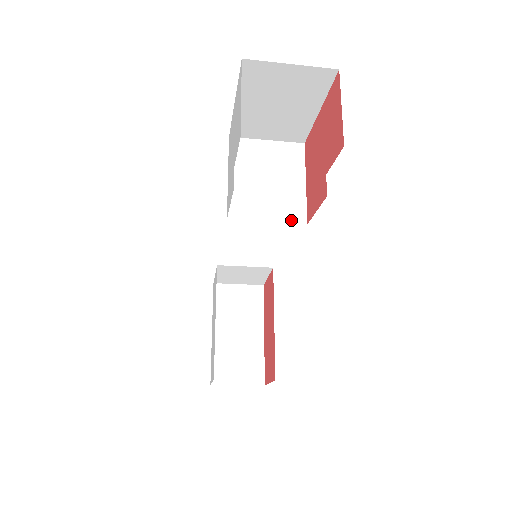
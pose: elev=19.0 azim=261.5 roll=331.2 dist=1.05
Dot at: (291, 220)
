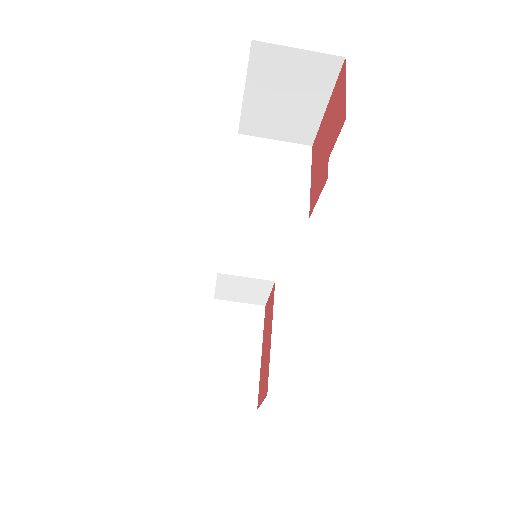
Dot at: (293, 213)
